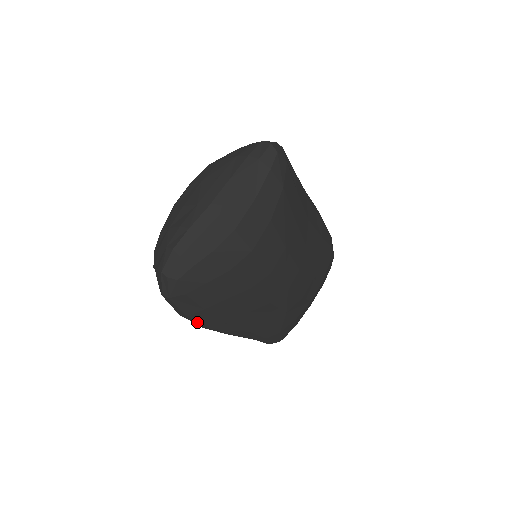
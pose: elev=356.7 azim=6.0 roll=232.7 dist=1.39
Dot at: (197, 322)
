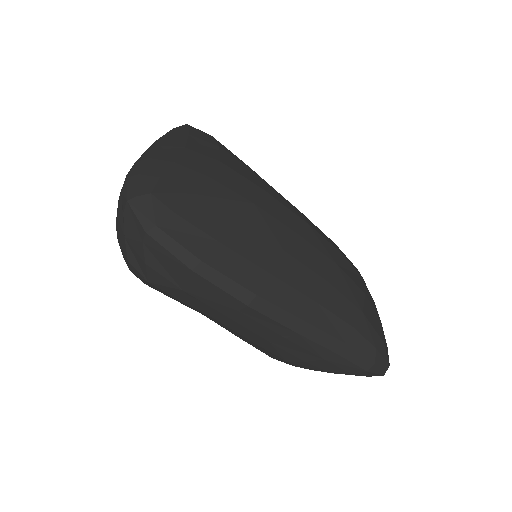
Dot at: (226, 281)
